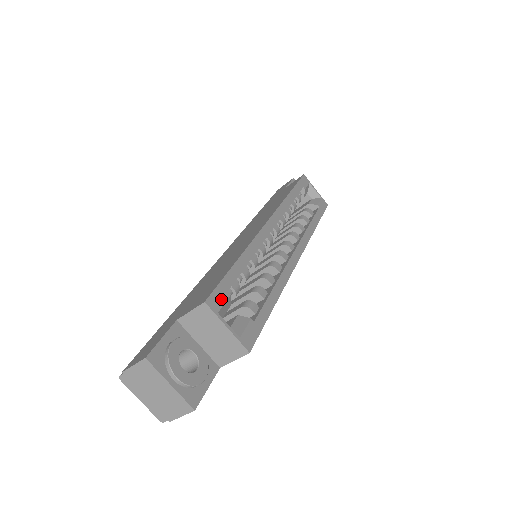
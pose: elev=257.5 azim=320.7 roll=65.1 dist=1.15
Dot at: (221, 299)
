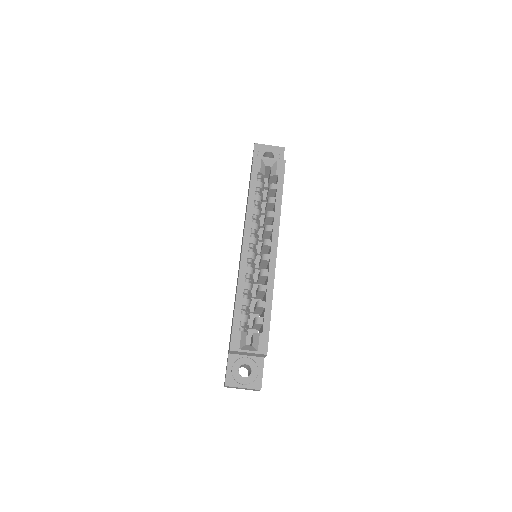
Dot at: (237, 339)
